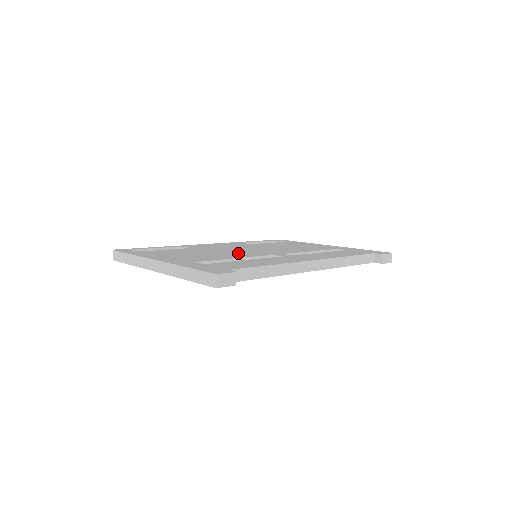
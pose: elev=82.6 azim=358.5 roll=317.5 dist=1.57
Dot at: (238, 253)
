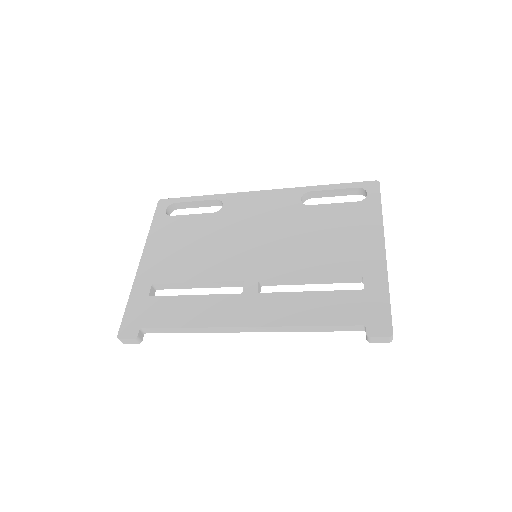
Dot at: (225, 259)
